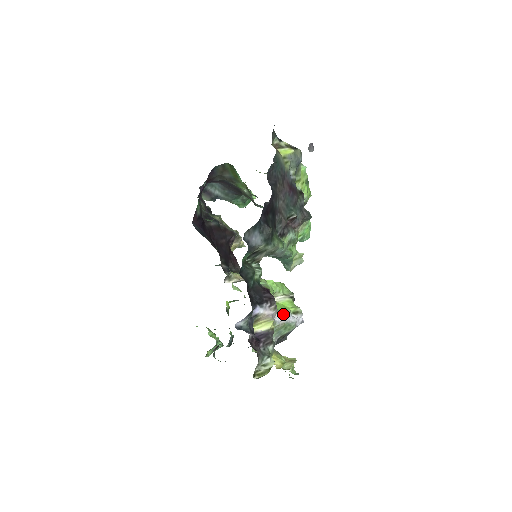
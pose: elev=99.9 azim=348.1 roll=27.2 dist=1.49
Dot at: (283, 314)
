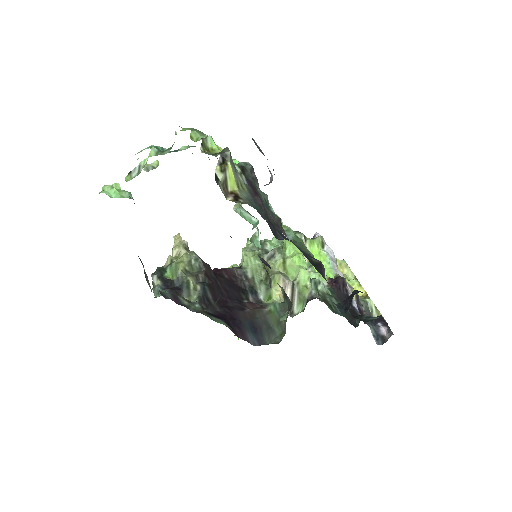
Dot at: (334, 266)
